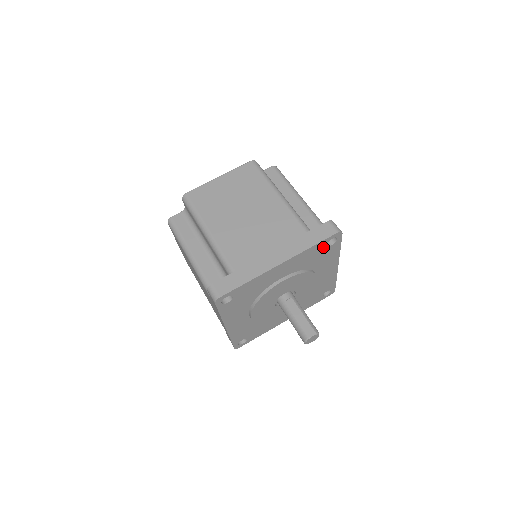
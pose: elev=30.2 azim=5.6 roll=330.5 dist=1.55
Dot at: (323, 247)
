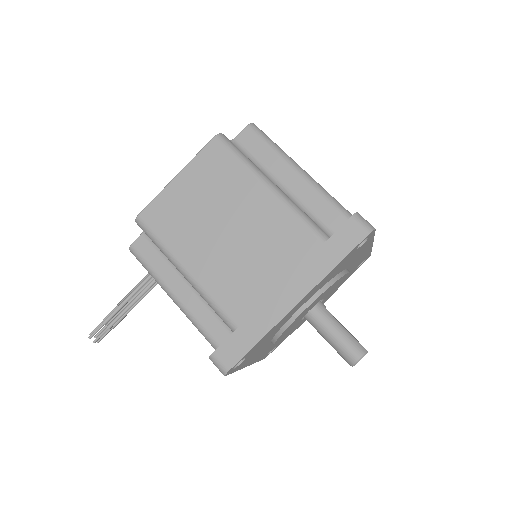
Dot at: (360, 263)
